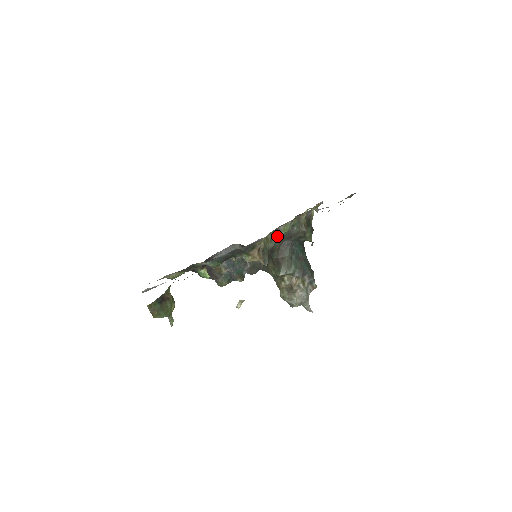
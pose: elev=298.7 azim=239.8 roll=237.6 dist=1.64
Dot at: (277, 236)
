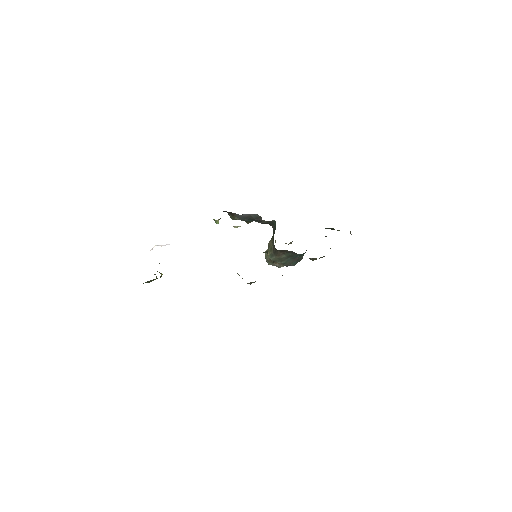
Dot at: occluded
